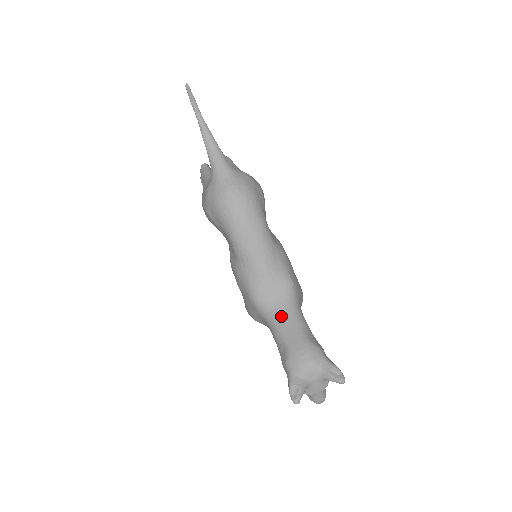
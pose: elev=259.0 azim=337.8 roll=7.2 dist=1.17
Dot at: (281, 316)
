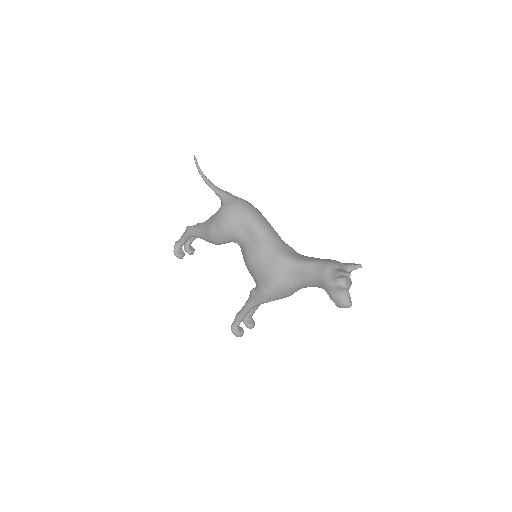
Dot at: (303, 258)
